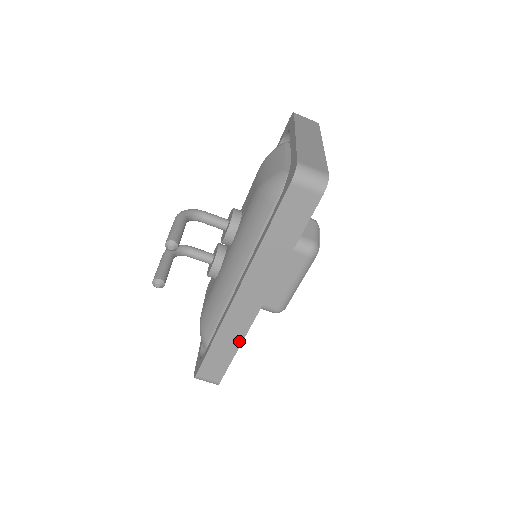
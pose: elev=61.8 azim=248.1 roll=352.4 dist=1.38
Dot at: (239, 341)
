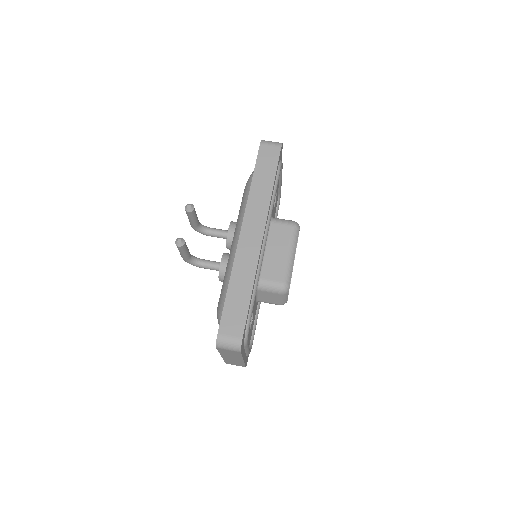
Dot at: (252, 278)
